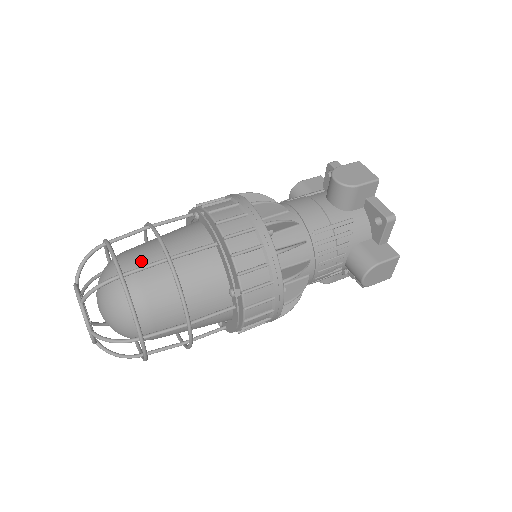
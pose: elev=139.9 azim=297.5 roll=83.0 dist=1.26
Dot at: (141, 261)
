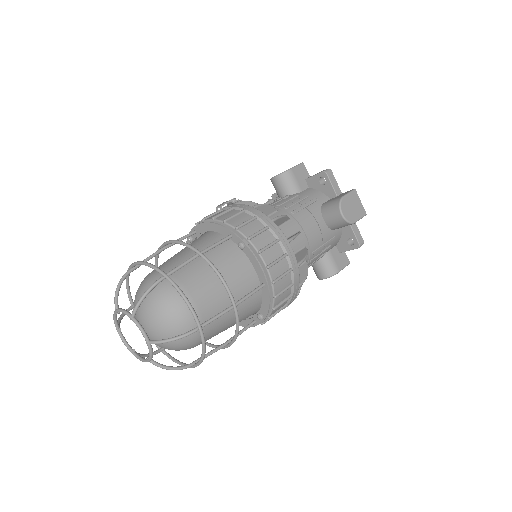
Dot at: (203, 301)
